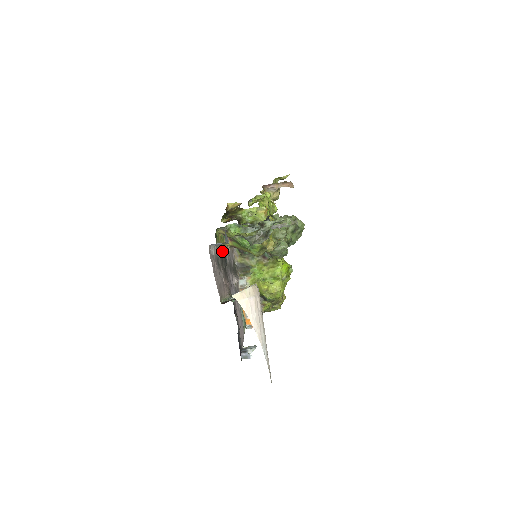
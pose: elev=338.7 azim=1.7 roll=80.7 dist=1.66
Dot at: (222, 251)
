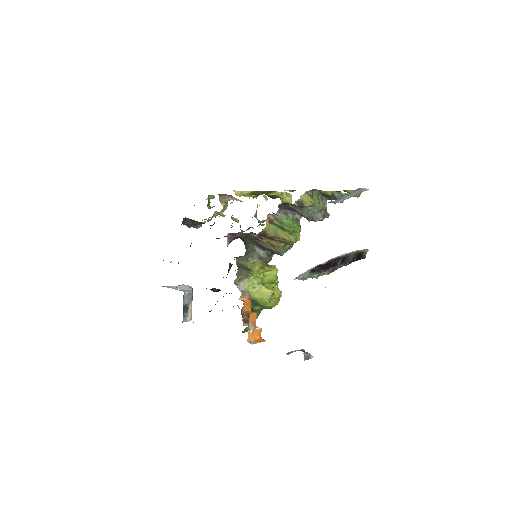
Dot at: occluded
